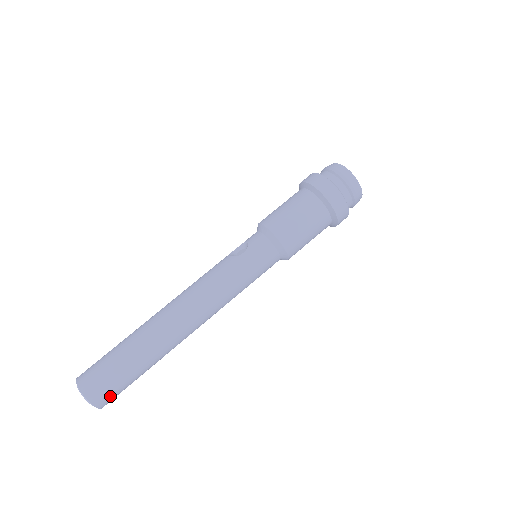
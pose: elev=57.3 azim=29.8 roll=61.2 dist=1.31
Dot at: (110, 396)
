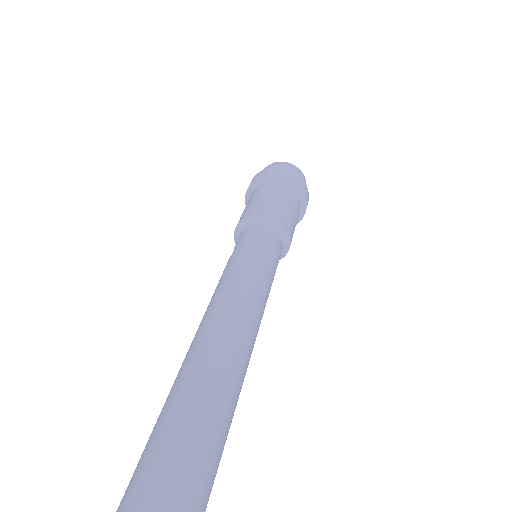
Dot at: (181, 486)
